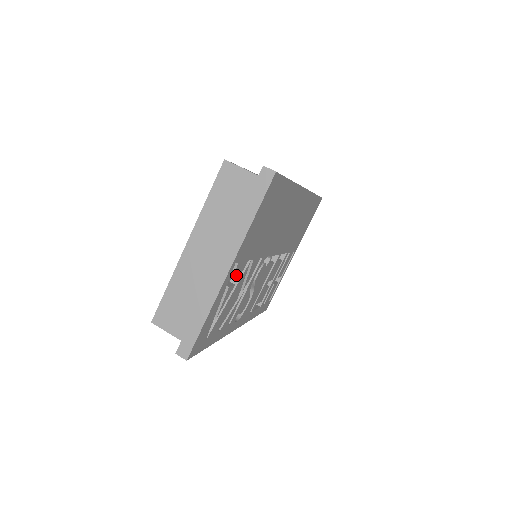
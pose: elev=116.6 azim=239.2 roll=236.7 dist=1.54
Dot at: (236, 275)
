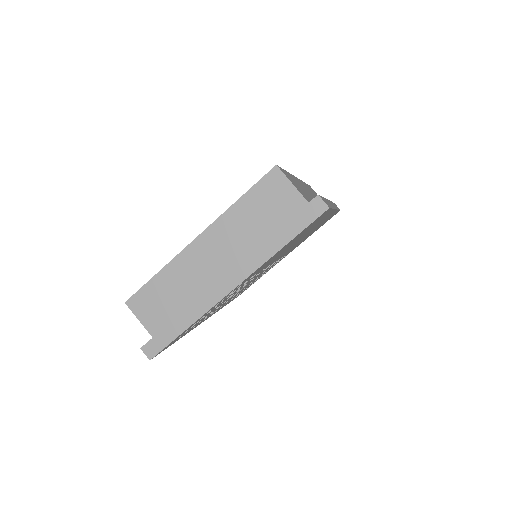
Dot at: occluded
